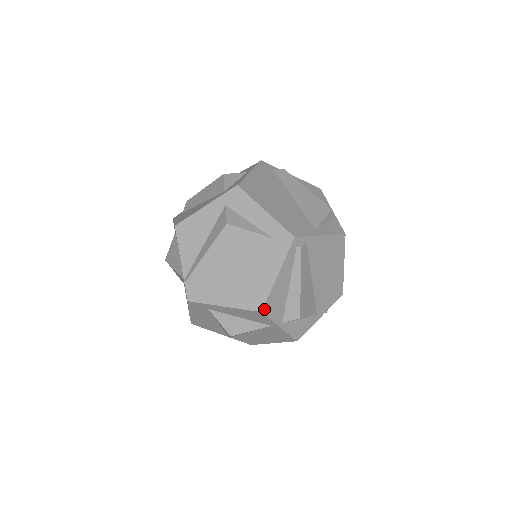
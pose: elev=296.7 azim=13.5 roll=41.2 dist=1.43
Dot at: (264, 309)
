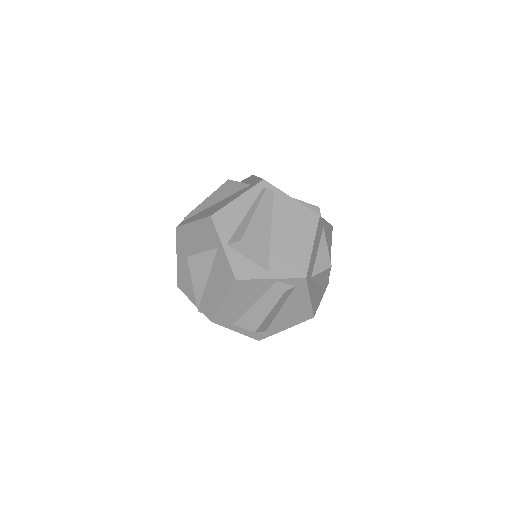
Dot at: (214, 216)
